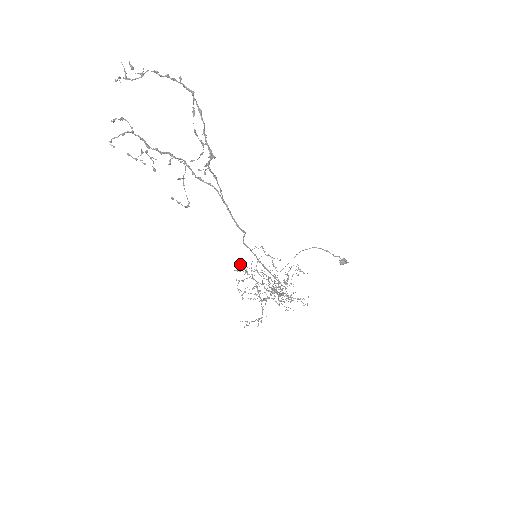
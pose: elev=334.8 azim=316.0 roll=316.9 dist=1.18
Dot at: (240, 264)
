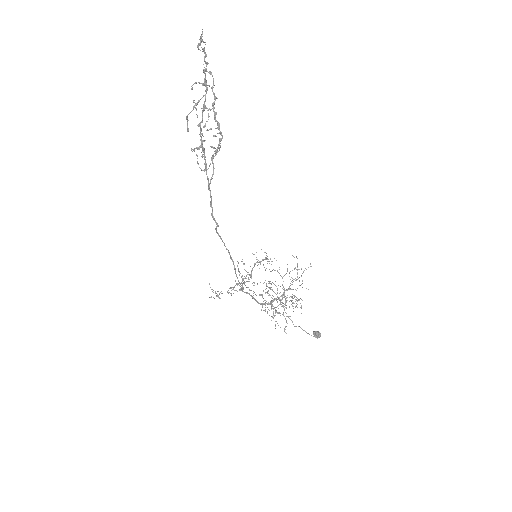
Dot at: occluded
